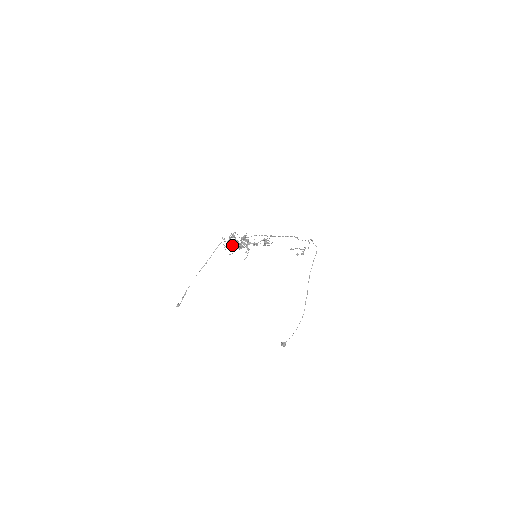
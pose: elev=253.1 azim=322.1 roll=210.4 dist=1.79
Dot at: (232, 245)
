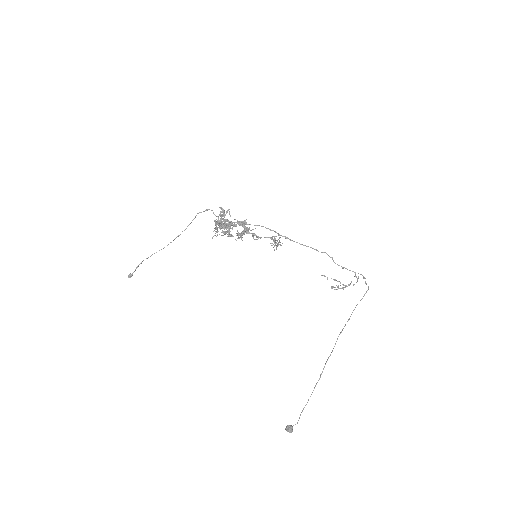
Dot at: (221, 225)
